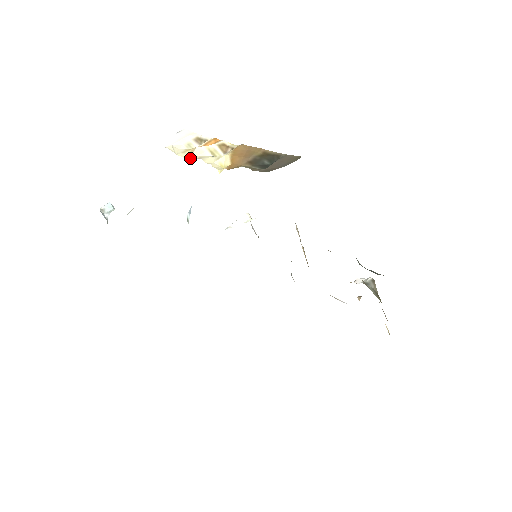
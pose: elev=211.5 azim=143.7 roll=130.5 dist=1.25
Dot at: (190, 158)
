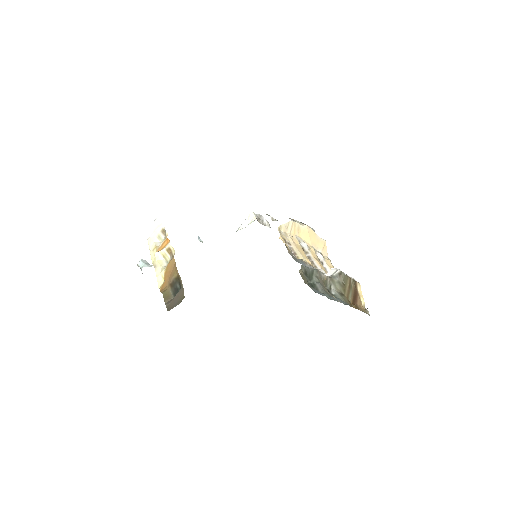
Dot at: (153, 262)
